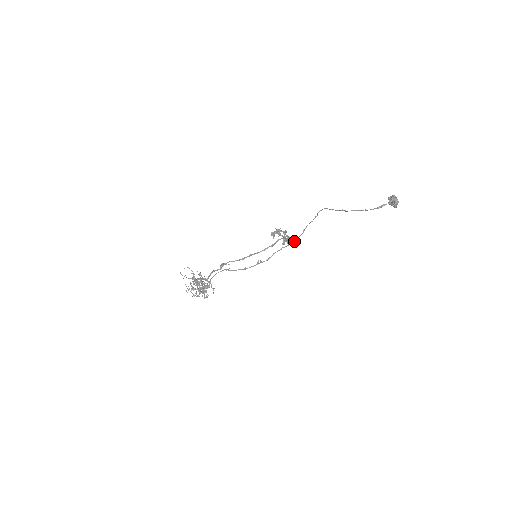
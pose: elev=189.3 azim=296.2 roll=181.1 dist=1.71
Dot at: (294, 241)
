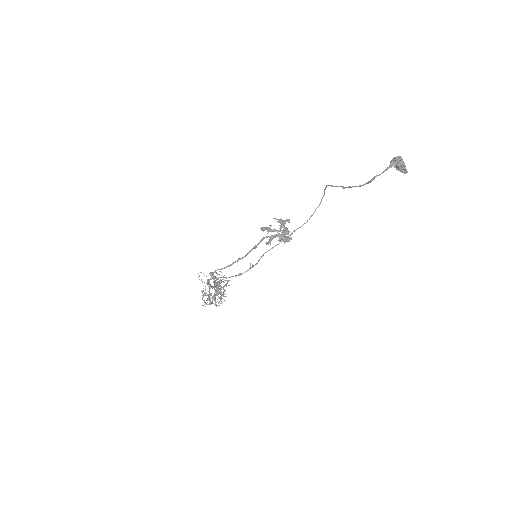
Dot at: (287, 236)
